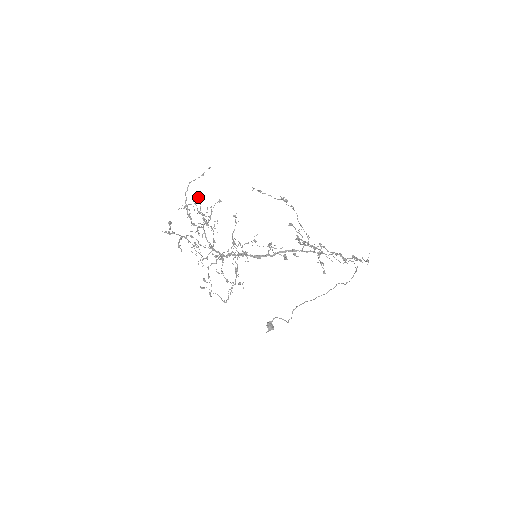
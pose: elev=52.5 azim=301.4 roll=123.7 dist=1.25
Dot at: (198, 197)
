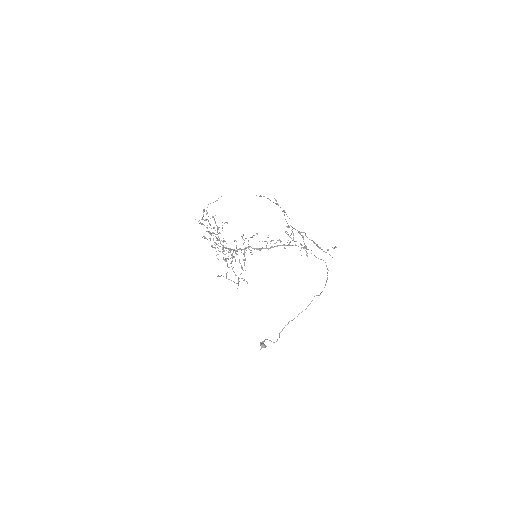
Dot at: (213, 217)
